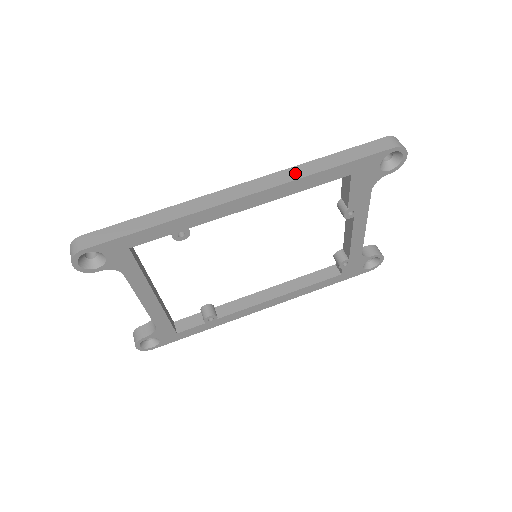
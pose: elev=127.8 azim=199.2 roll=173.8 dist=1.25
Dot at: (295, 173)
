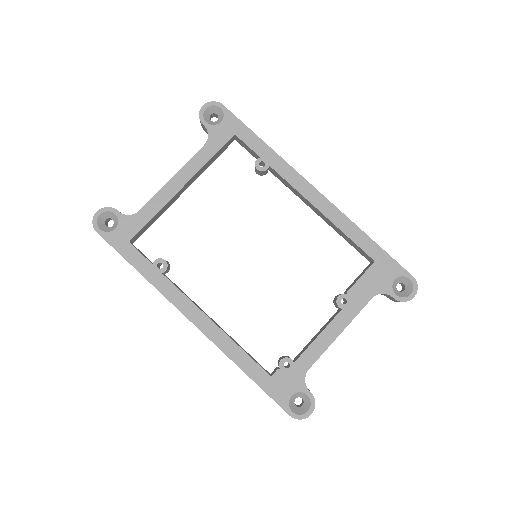
Dot at: occluded
